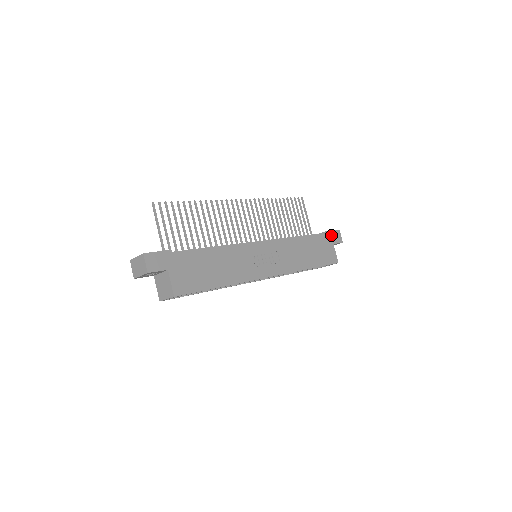
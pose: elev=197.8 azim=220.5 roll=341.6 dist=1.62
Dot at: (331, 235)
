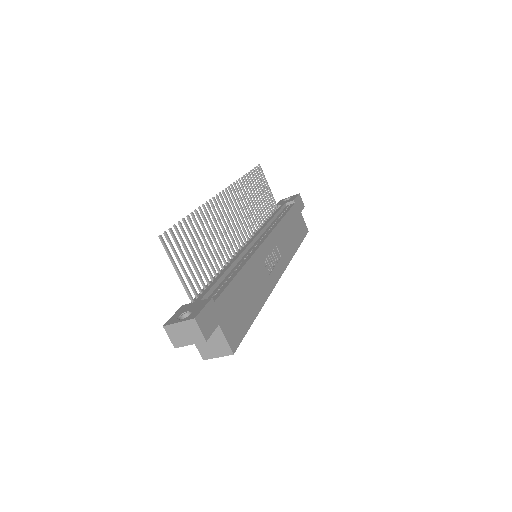
Dot at: (297, 203)
